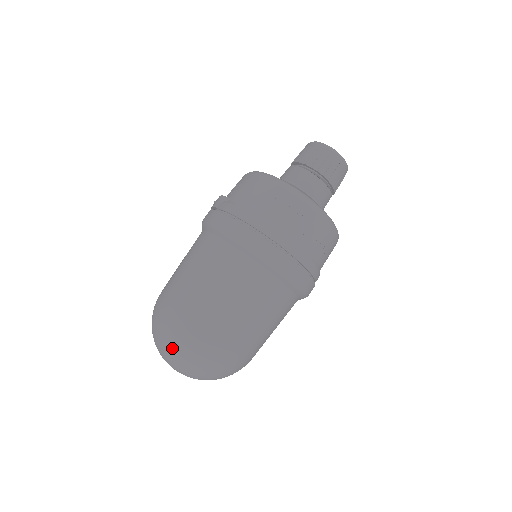
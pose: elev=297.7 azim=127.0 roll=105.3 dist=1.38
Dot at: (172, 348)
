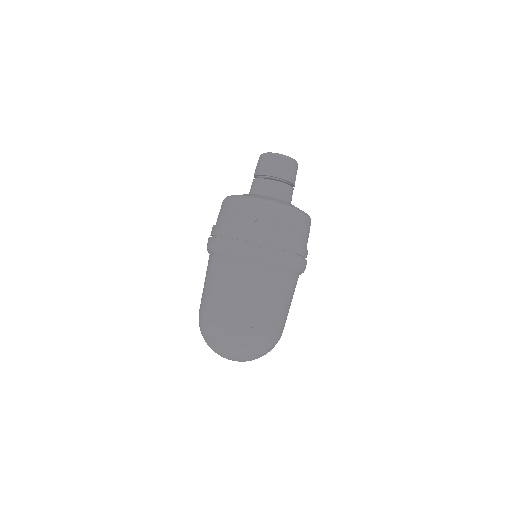
Dot at: (212, 343)
